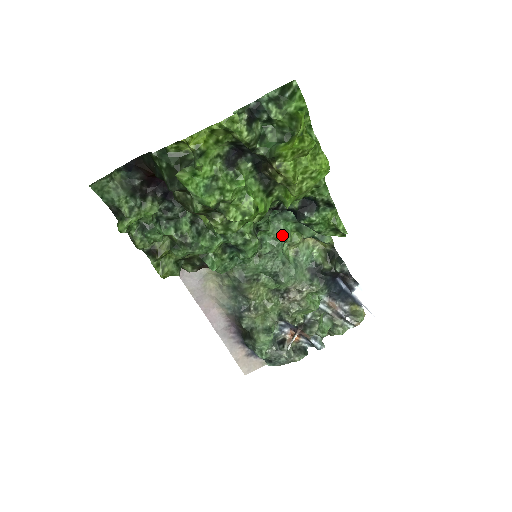
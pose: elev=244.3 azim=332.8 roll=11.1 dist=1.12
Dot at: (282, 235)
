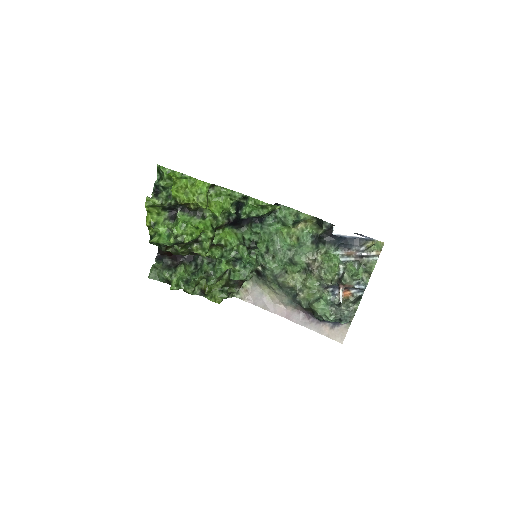
Dot at: (274, 235)
